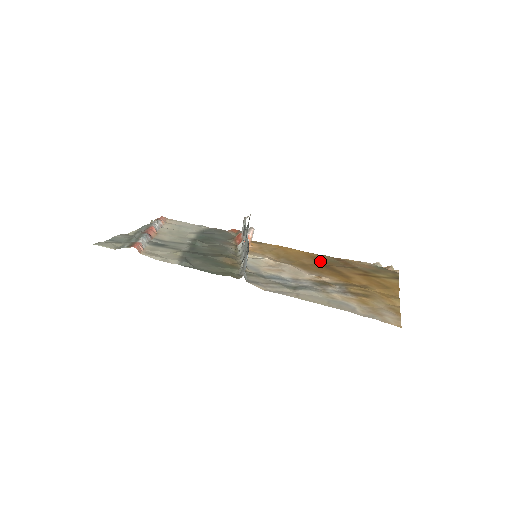
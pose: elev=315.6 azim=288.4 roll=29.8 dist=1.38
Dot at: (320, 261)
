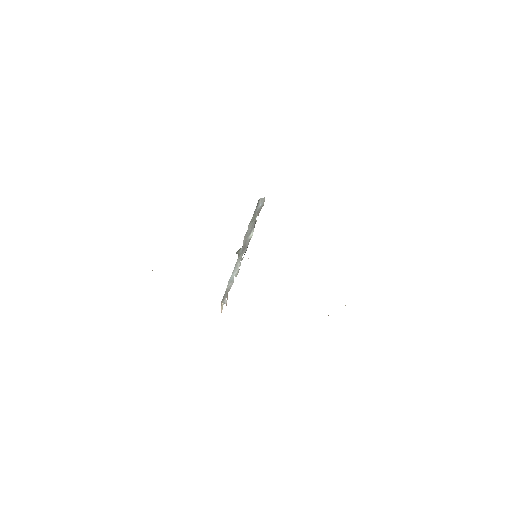
Dot at: occluded
